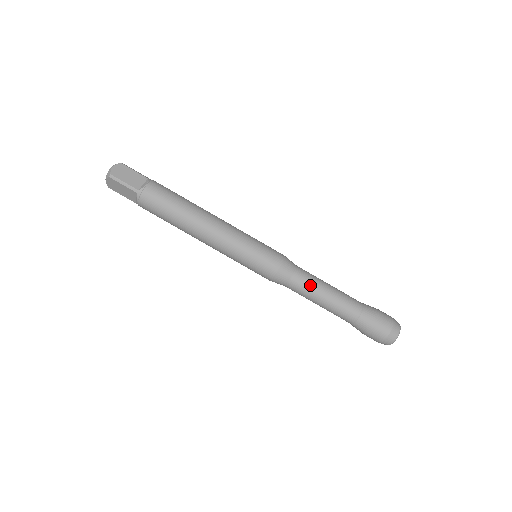
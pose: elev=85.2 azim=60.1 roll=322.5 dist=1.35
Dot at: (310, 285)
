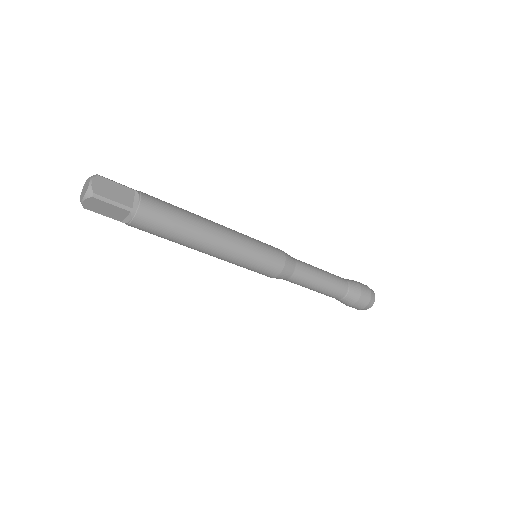
Dot at: occluded
